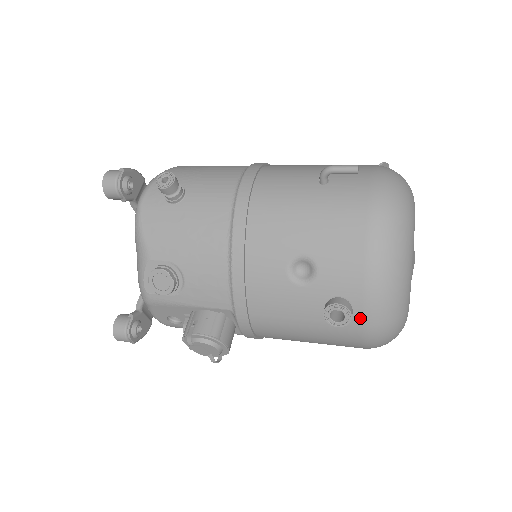
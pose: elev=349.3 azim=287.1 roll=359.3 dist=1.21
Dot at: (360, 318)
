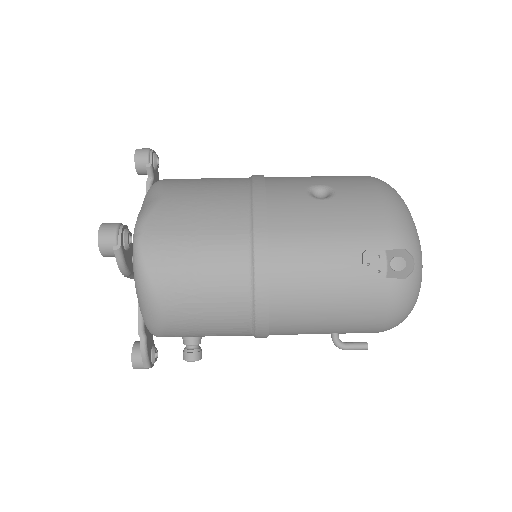
Dot at: occluded
